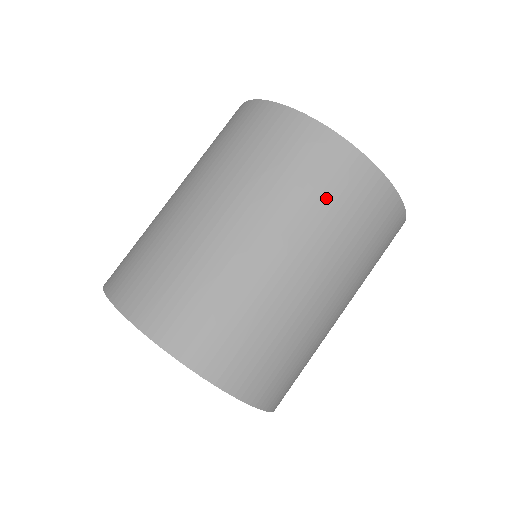
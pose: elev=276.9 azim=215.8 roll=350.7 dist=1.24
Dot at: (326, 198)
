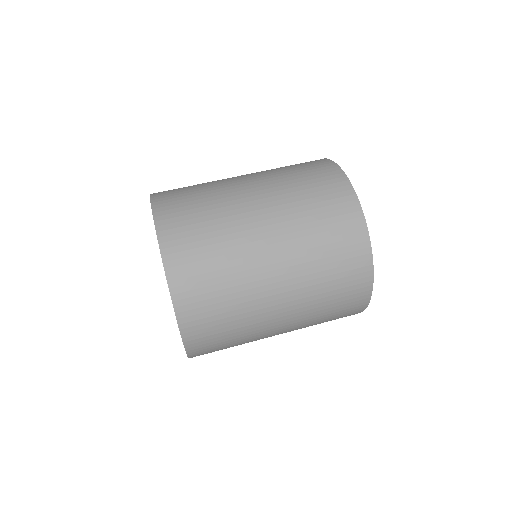
Dot at: (291, 167)
